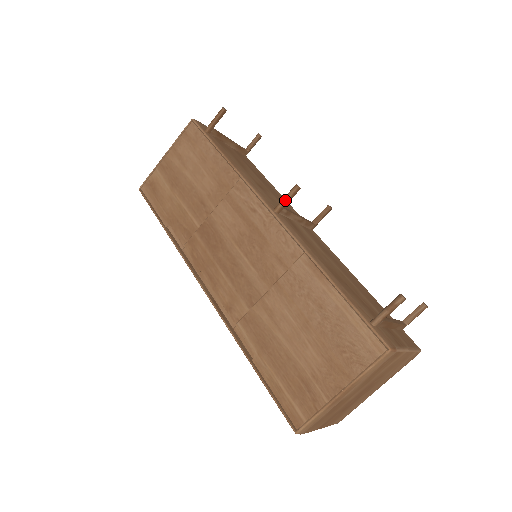
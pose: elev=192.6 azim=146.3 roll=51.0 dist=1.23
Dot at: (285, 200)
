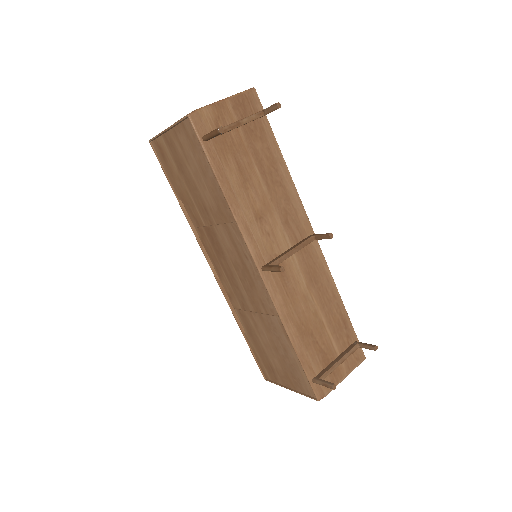
Dot at: occluded
